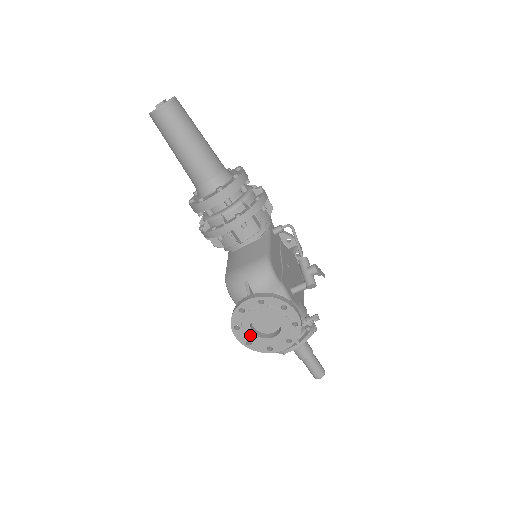
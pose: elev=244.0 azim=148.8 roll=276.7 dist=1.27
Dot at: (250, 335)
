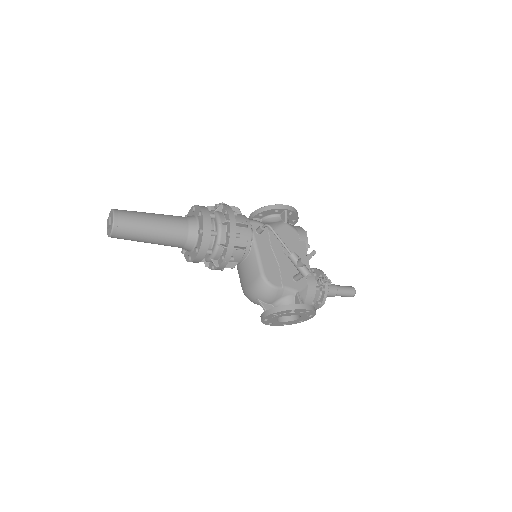
Dot at: (282, 323)
